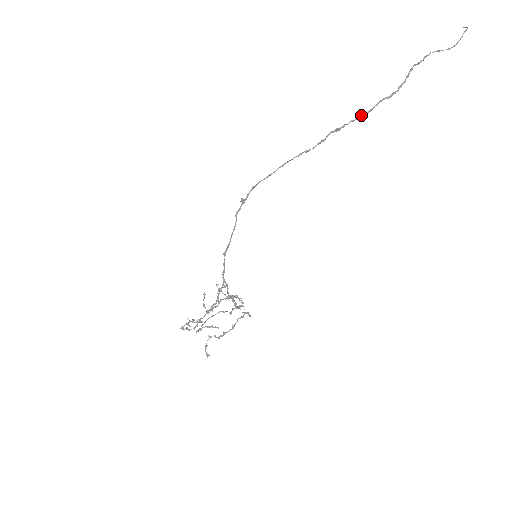
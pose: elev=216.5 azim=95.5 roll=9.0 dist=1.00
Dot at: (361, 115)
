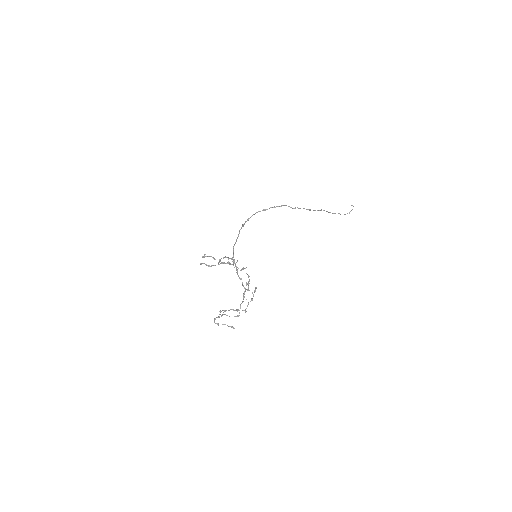
Dot at: (304, 208)
